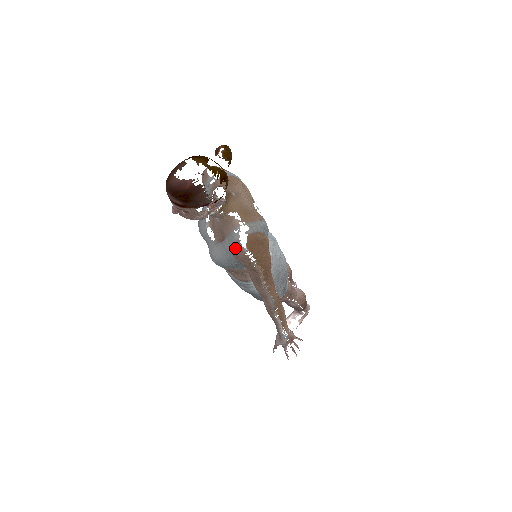
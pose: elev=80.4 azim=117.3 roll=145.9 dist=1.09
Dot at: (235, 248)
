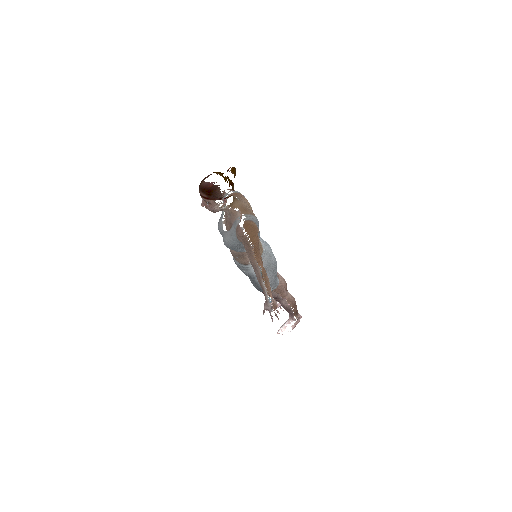
Dot at: (237, 229)
